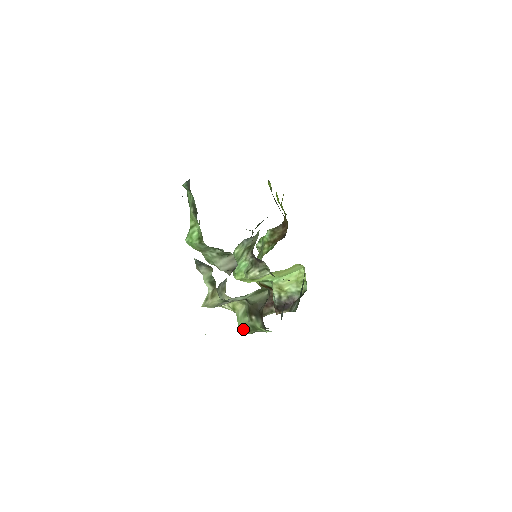
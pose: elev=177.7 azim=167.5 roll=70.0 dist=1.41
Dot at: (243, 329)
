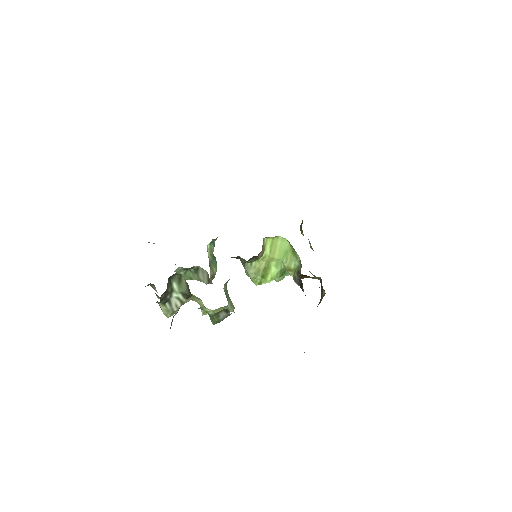
Dot at: (211, 320)
